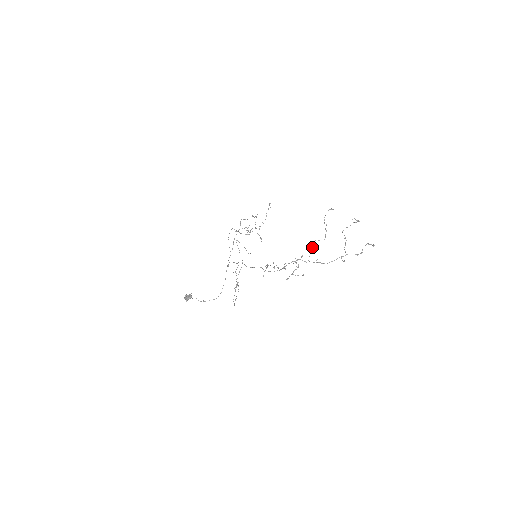
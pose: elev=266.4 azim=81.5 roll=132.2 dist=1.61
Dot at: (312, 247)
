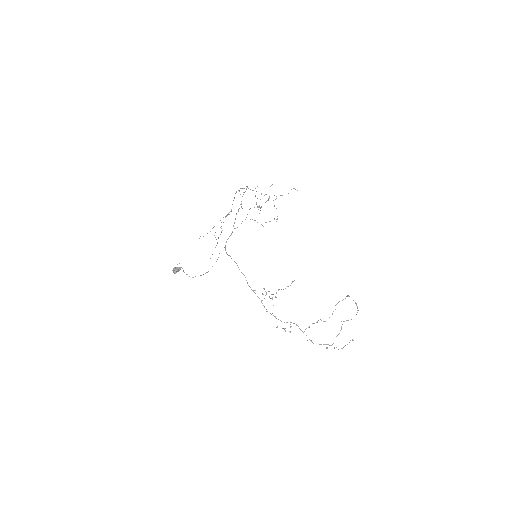
Dot at: occluded
